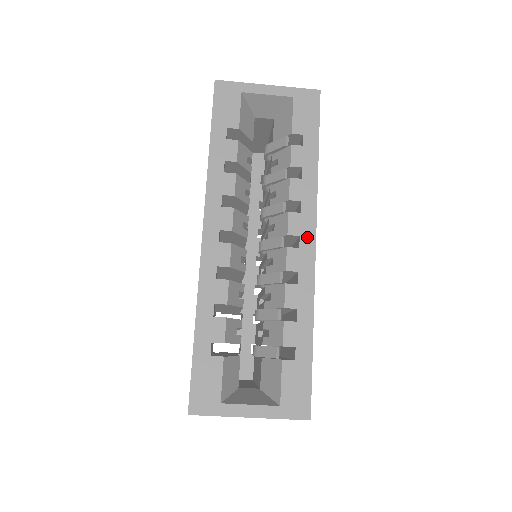
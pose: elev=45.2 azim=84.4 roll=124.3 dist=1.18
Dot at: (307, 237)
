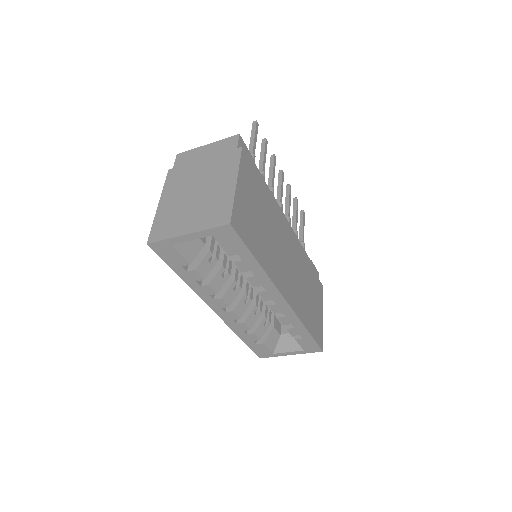
Dot at: (278, 299)
